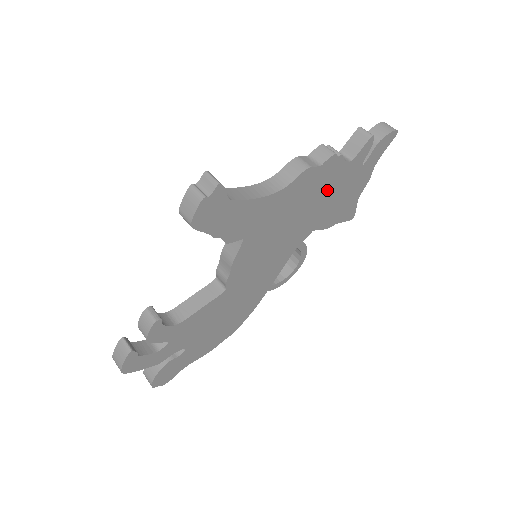
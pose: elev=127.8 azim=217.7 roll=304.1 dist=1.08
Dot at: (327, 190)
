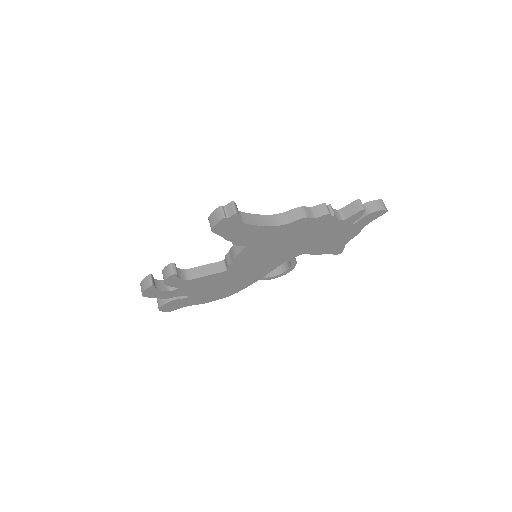
Dot at: (319, 233)
